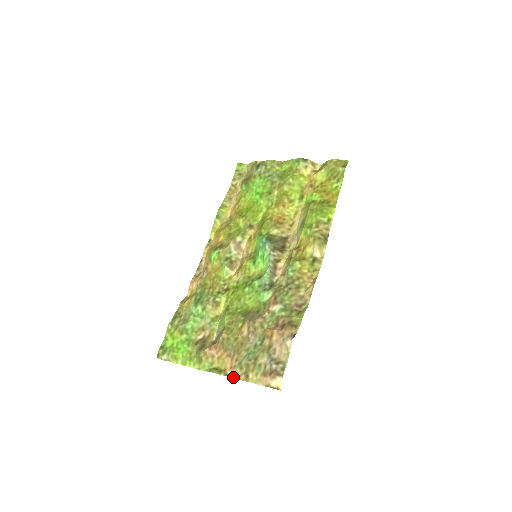
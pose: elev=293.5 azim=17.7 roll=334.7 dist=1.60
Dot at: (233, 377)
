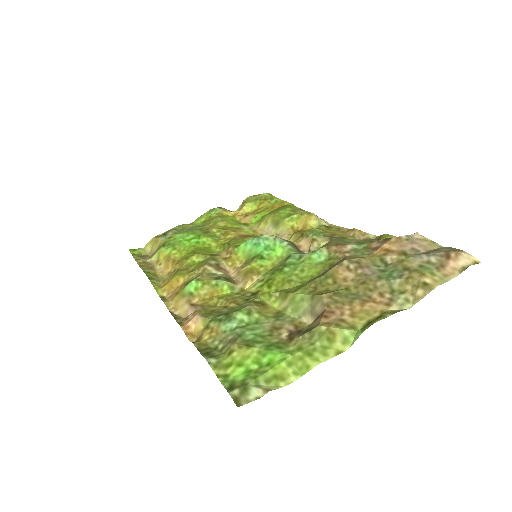
Dot at: (406, 308)
